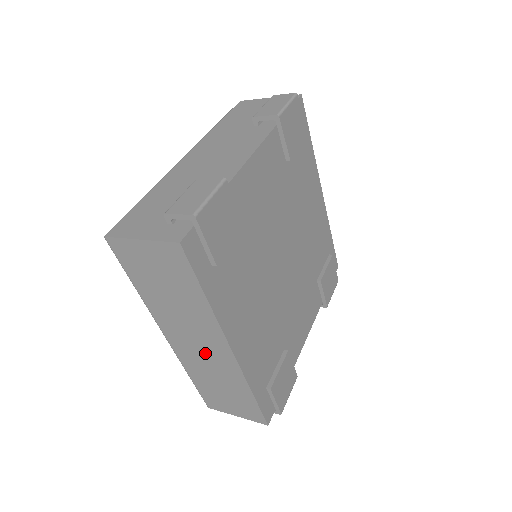
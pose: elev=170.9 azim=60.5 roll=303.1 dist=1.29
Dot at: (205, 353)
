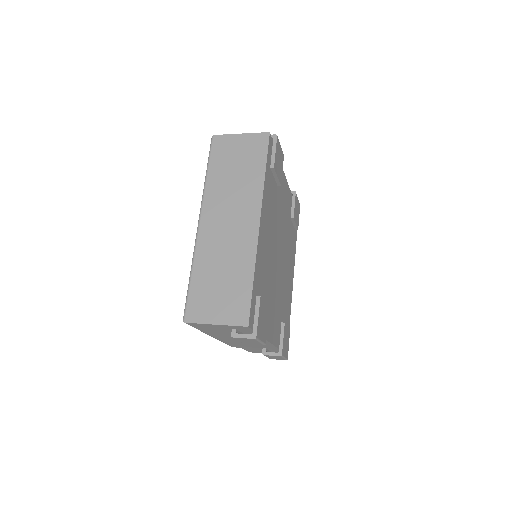
Dot at: (231, 231)
